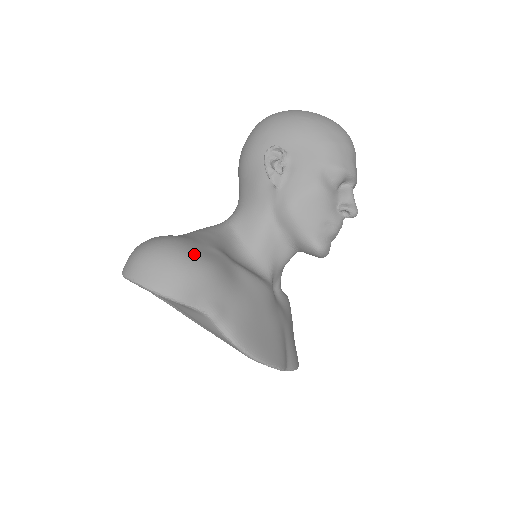
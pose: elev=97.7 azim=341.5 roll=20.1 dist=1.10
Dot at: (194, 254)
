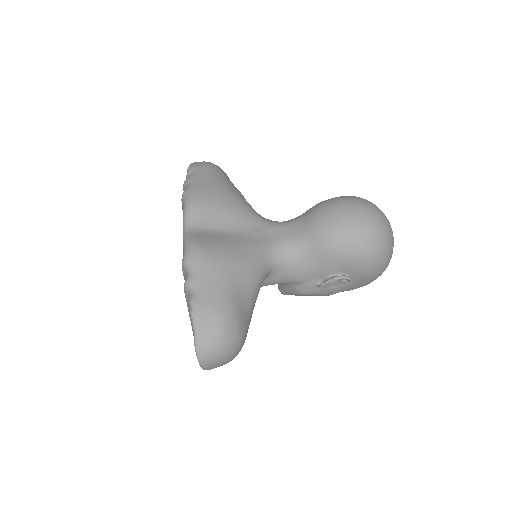
Dot at: occluded
